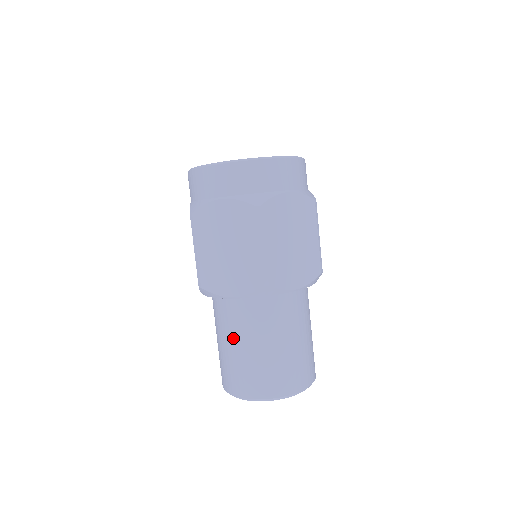
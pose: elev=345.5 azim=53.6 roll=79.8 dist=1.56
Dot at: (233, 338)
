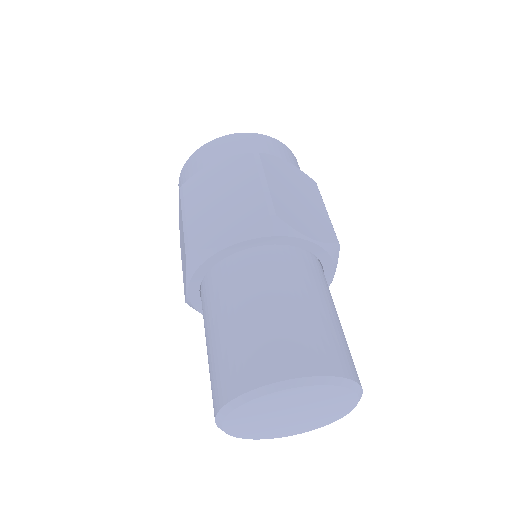
Dot at: (232, 307)
